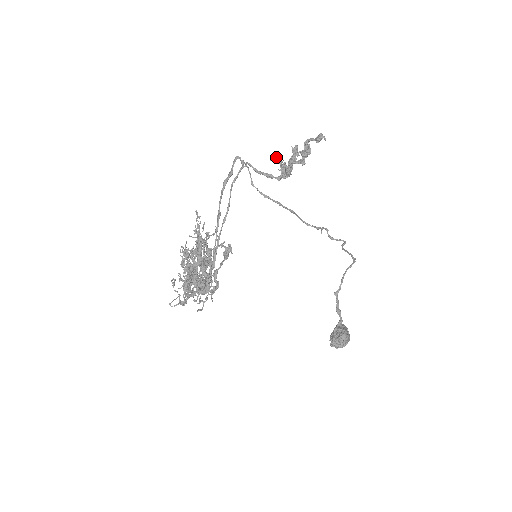
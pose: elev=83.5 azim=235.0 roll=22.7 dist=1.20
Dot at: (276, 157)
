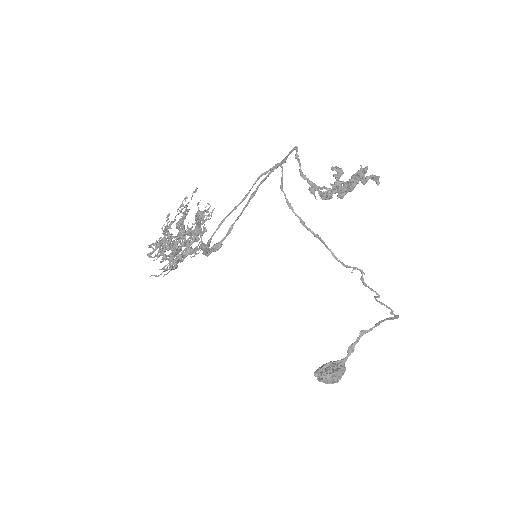
Dot at: (338, 168)
